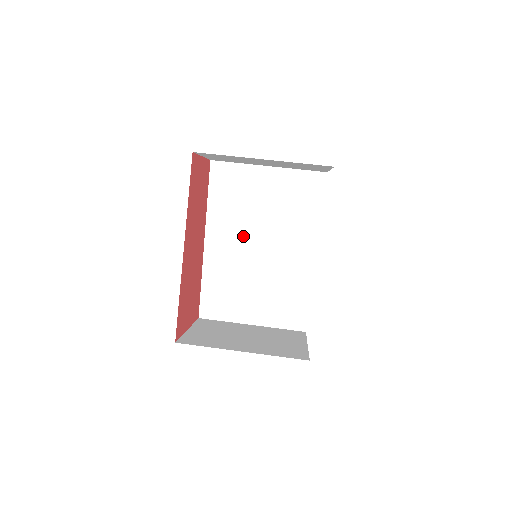
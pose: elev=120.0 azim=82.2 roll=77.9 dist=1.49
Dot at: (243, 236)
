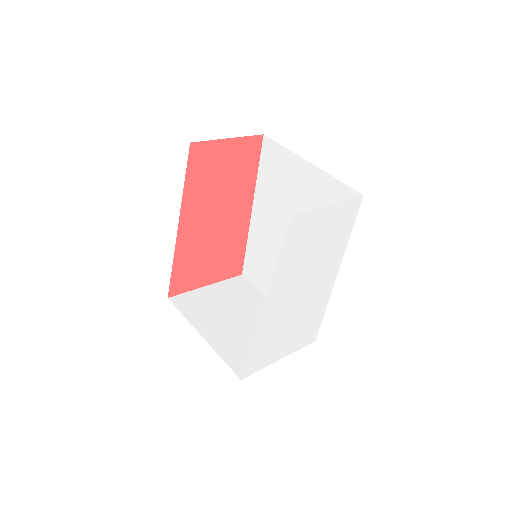
Dot at: (280, 223)
